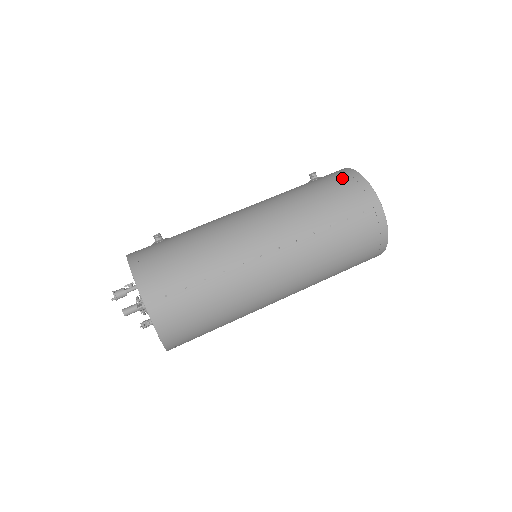
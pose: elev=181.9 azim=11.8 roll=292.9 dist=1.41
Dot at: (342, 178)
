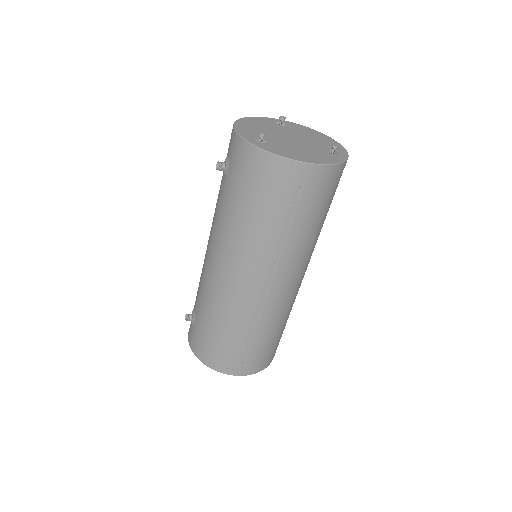
Dot at: (248, 167)
